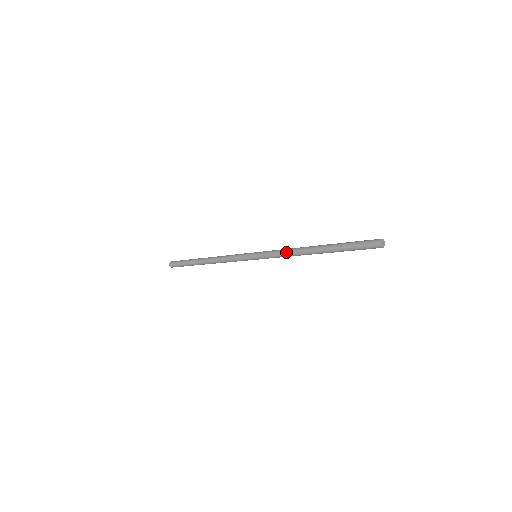
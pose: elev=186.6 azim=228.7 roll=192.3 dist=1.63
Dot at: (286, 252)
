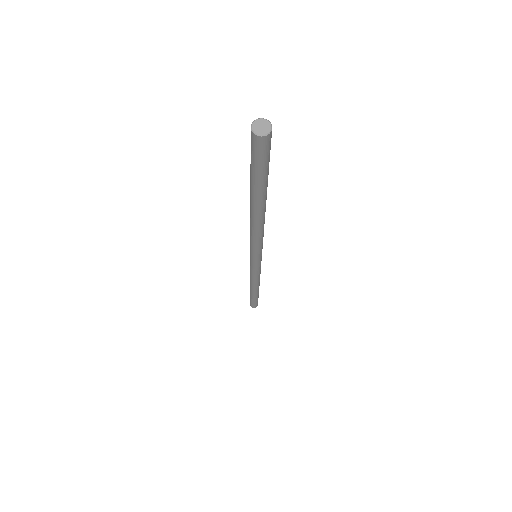
Dot at: (250, 235)
